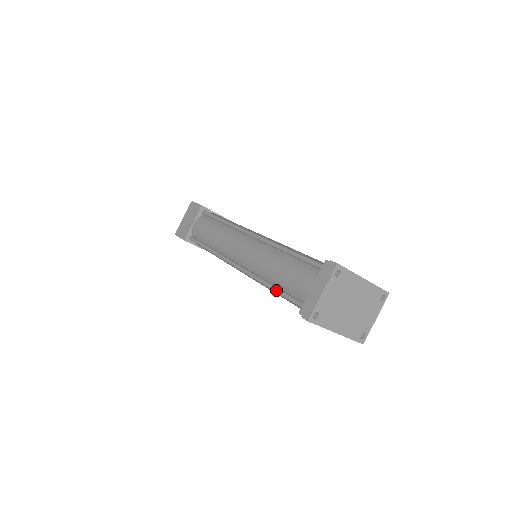
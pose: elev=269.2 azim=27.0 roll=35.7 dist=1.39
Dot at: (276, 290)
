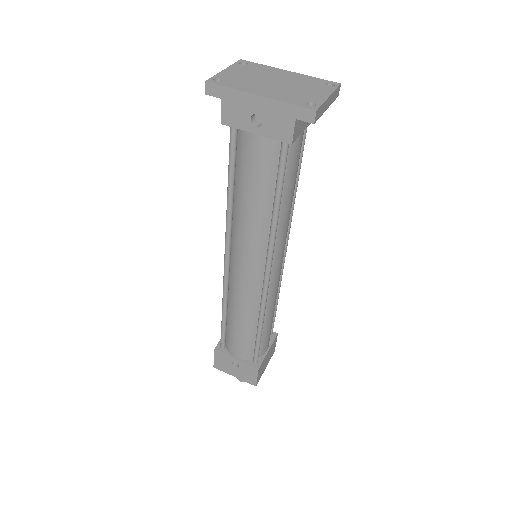
Dot at: (228, 178)
